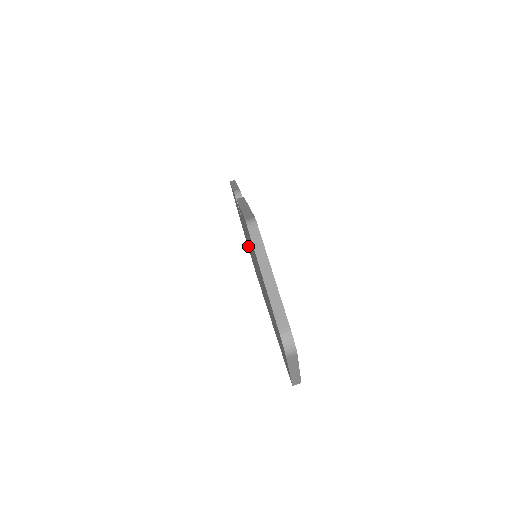
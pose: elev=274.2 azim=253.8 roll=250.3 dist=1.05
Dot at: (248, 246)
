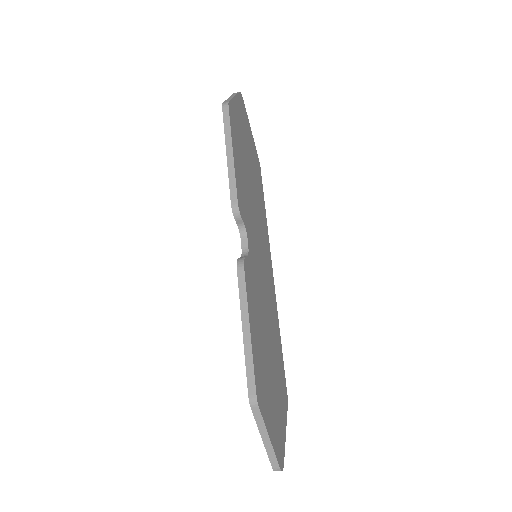
Dot at: occluded
